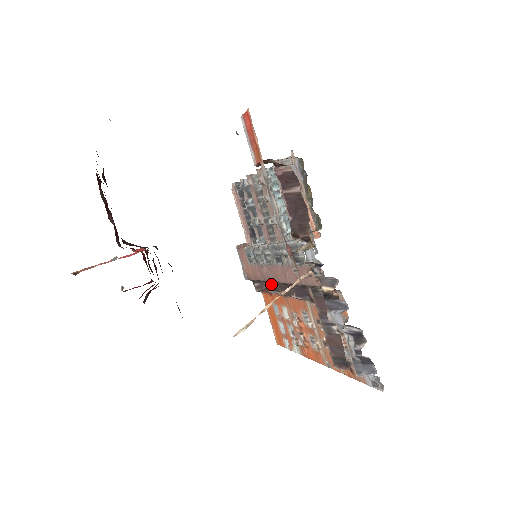
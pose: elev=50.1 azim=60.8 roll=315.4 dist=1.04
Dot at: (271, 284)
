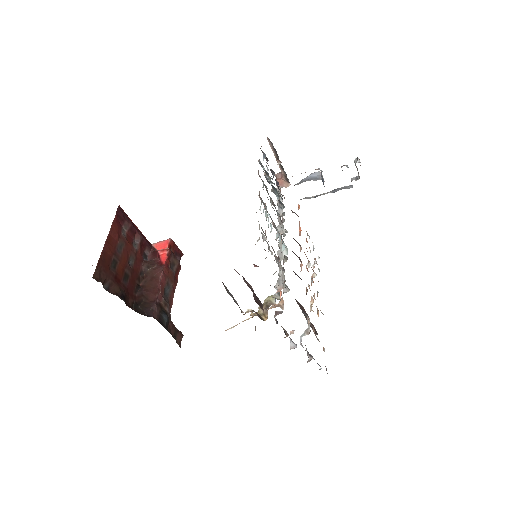
Dot at: occluded
